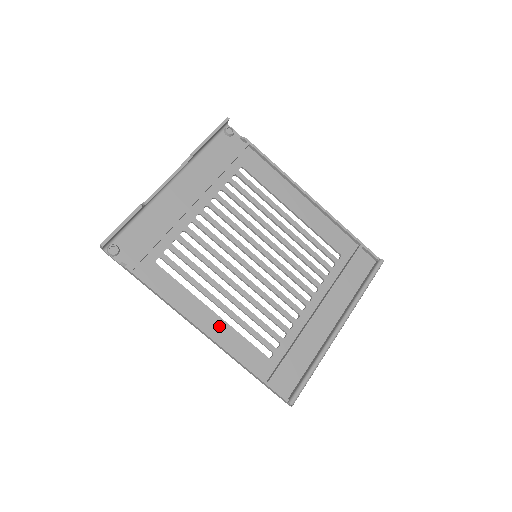
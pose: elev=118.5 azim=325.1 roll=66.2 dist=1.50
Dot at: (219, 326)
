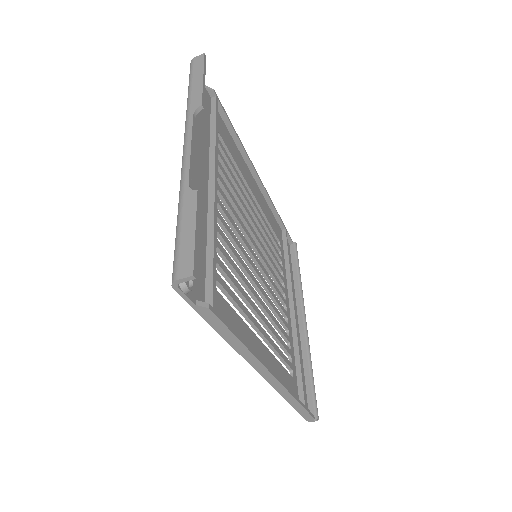
Dot at: (269, 359)
